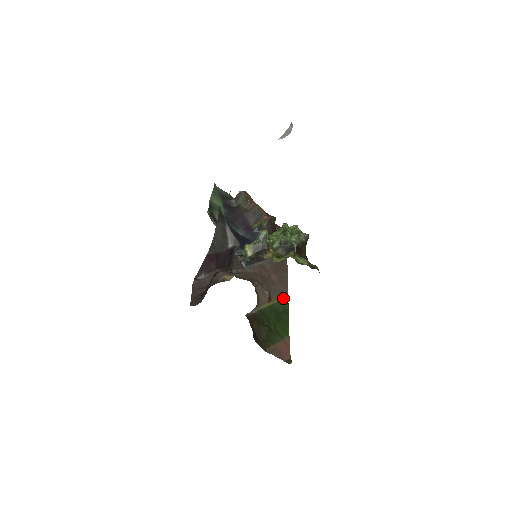
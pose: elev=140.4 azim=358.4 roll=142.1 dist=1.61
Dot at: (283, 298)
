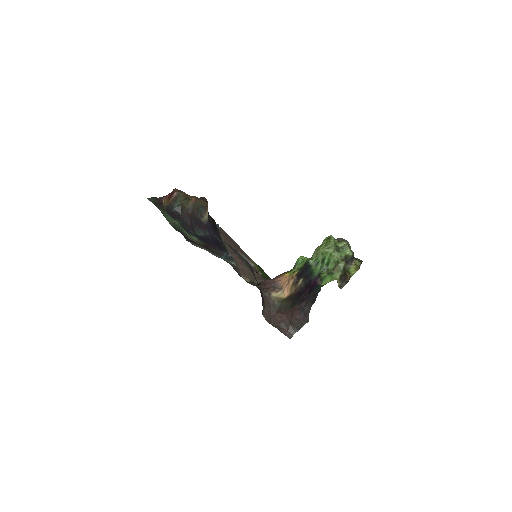
Dot at: (255, 264)
